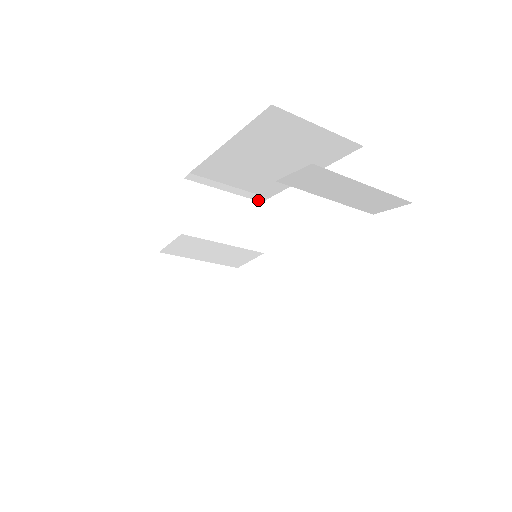
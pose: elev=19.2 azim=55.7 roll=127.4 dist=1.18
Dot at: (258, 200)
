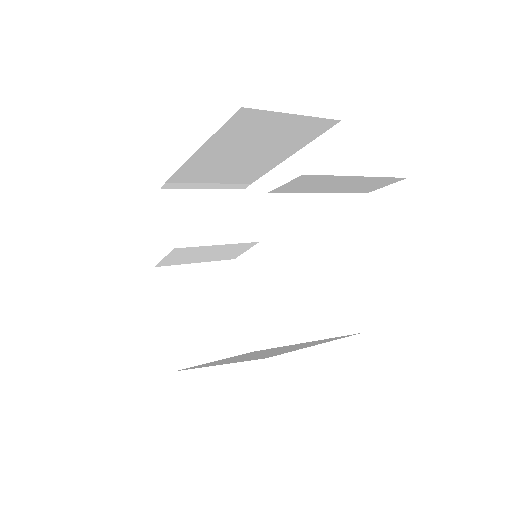
Dot at: (240, 188)
